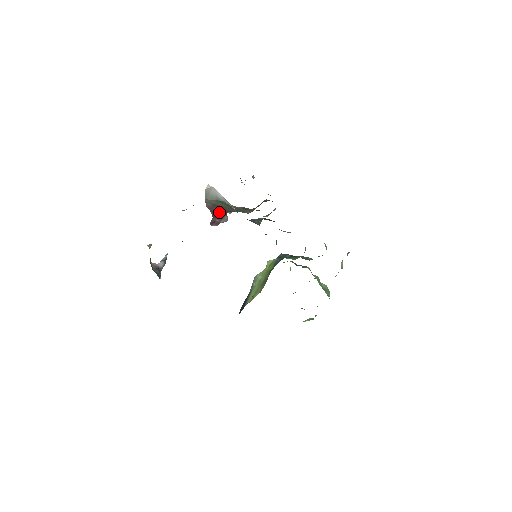
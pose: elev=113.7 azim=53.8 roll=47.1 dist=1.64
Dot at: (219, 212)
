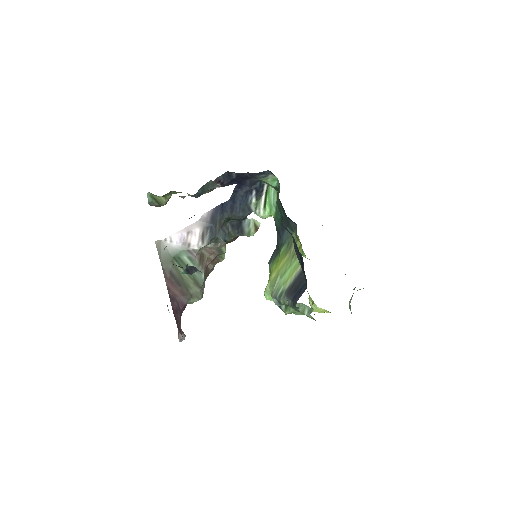
Dot at: (176, 305)
